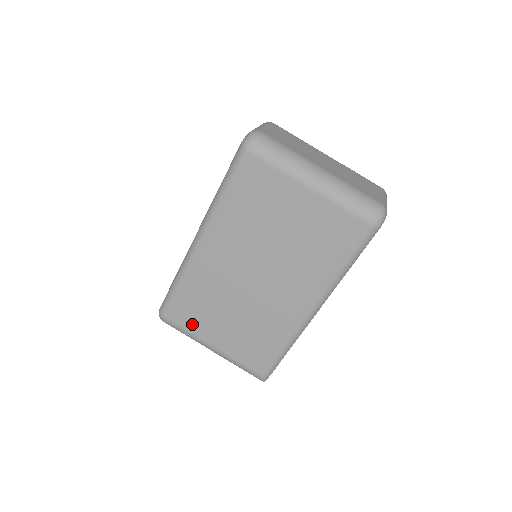
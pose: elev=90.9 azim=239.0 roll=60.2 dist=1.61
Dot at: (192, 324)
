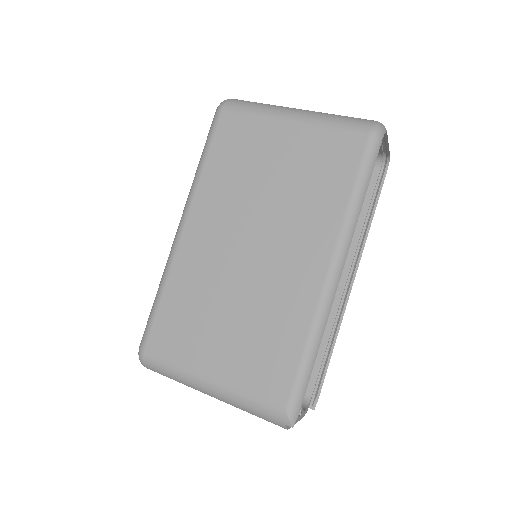
Dot at: (180, 350)
